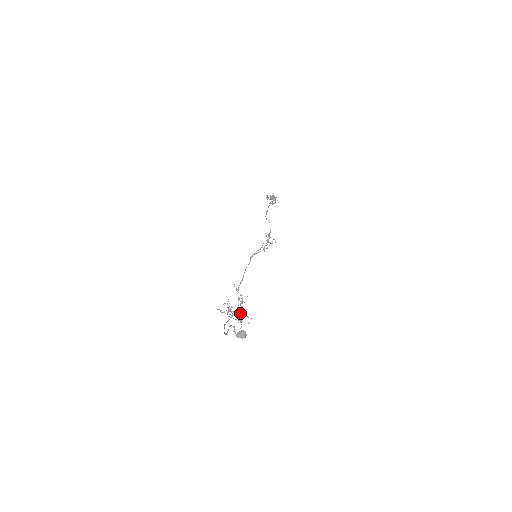
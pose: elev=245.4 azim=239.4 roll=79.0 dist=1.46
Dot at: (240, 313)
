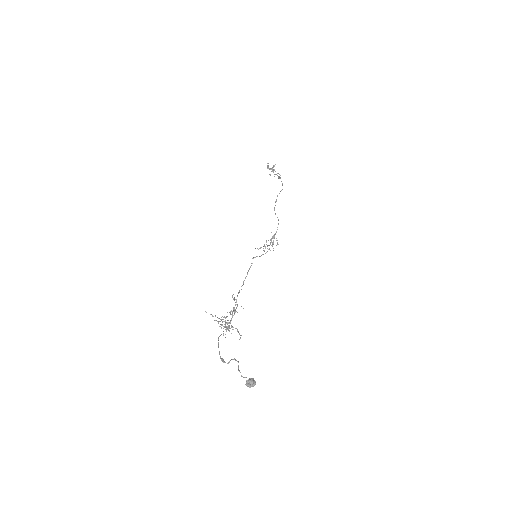
Dot at: (232, 327)
